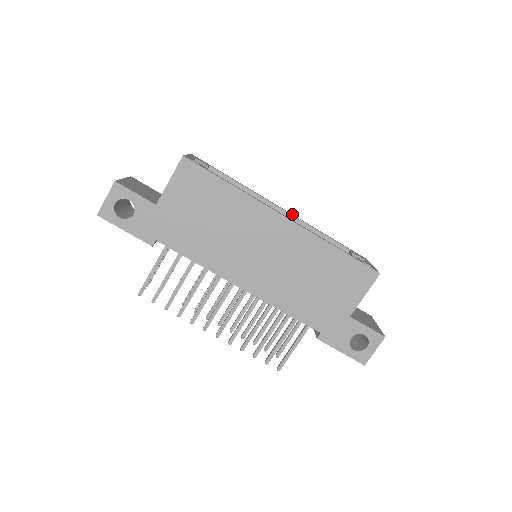
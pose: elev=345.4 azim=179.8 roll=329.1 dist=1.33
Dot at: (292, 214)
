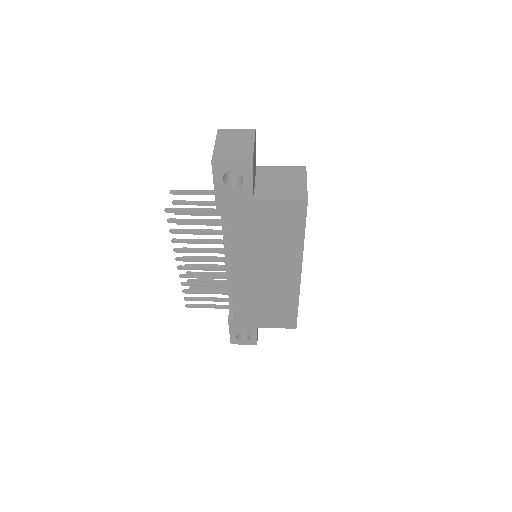
Dot at: occluded
